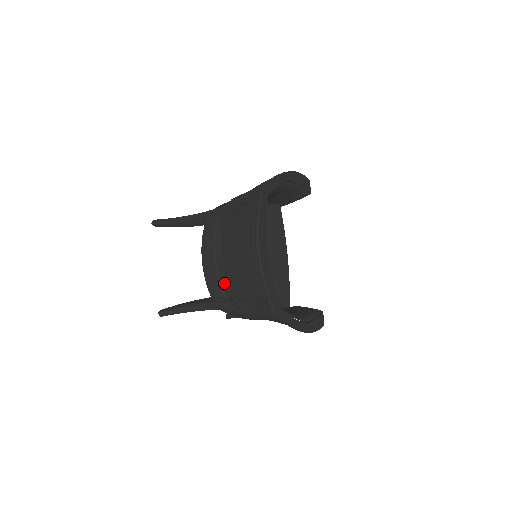
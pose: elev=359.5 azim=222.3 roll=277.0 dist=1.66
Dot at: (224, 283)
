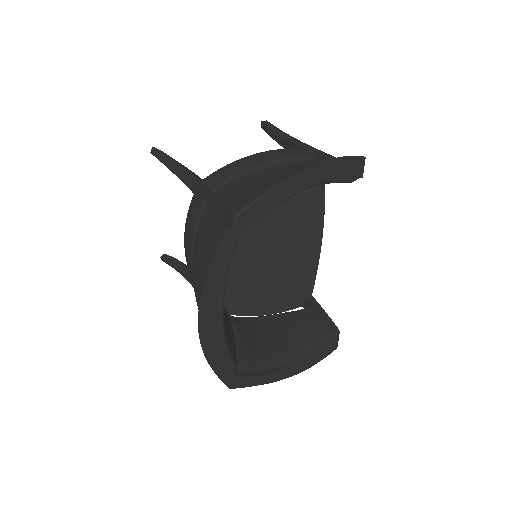
Dot at: occluded
